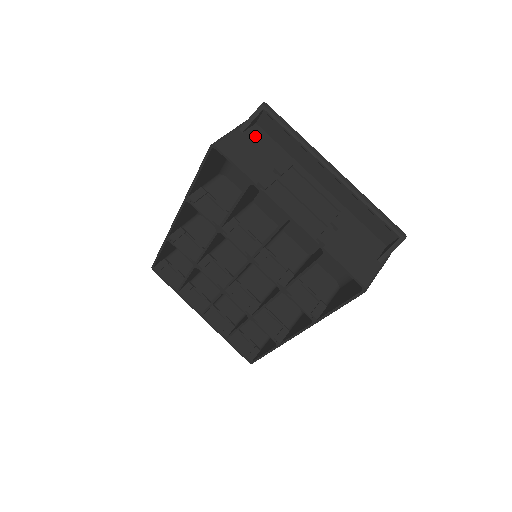
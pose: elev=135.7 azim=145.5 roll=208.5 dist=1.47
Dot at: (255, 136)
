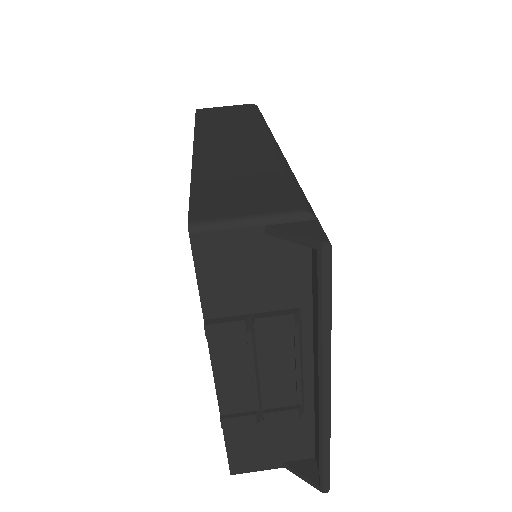
Dot at: (283, 250)
